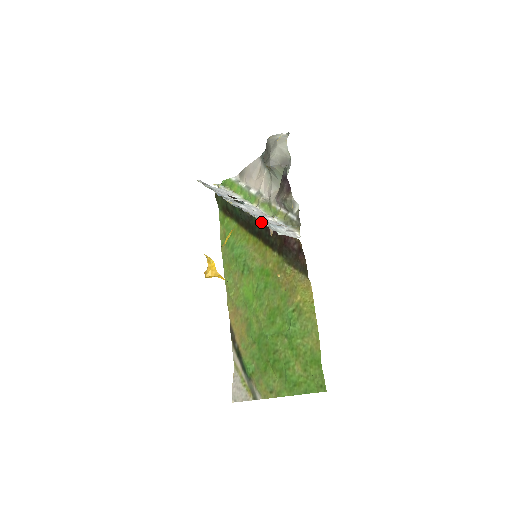
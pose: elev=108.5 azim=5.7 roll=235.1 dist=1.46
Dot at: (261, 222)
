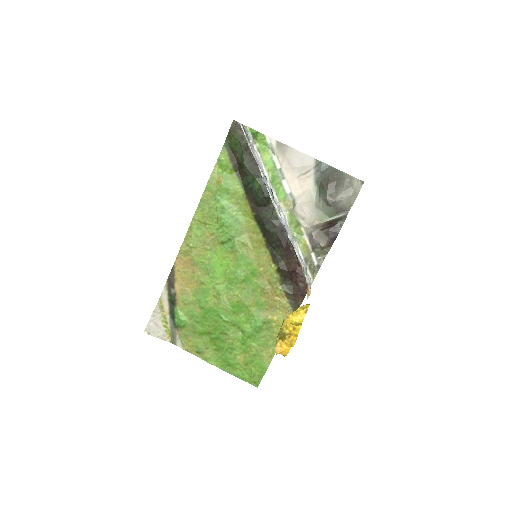
Dot at: (278, 228)
